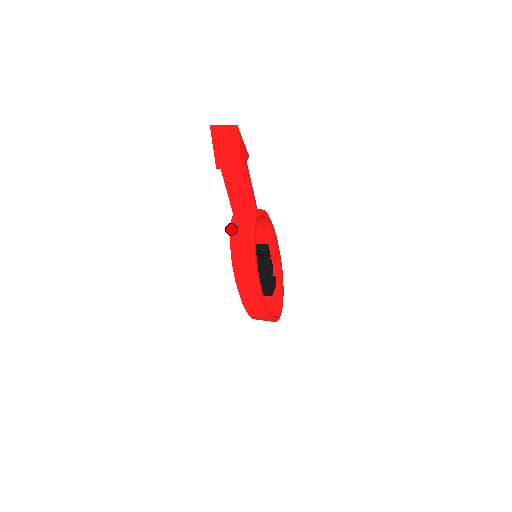
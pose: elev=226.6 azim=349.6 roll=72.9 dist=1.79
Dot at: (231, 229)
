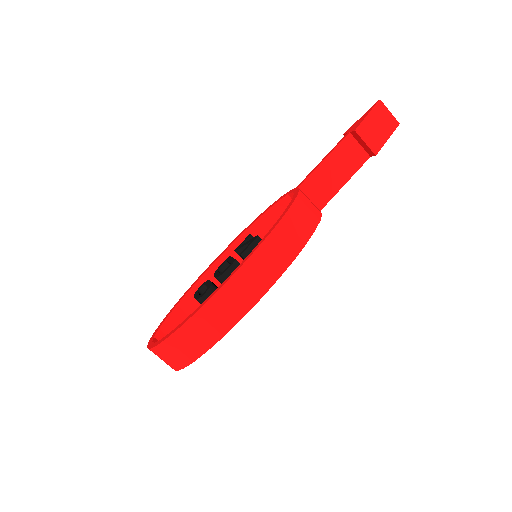
Dot at: (299, 195)
